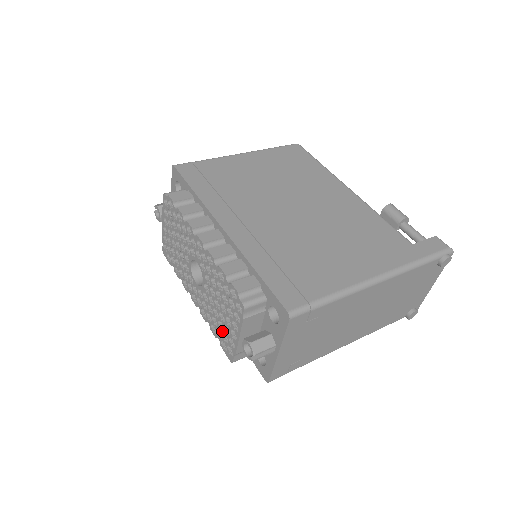
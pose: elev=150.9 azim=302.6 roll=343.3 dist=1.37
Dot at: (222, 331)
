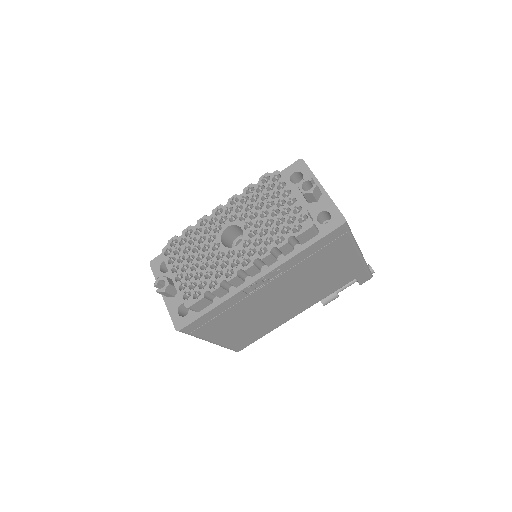
Dot at: (285, 222)
